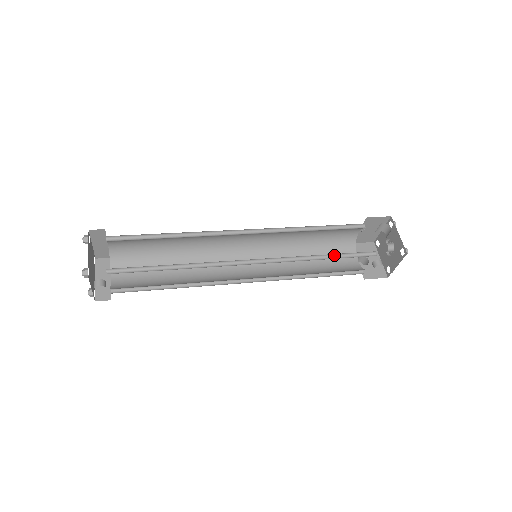
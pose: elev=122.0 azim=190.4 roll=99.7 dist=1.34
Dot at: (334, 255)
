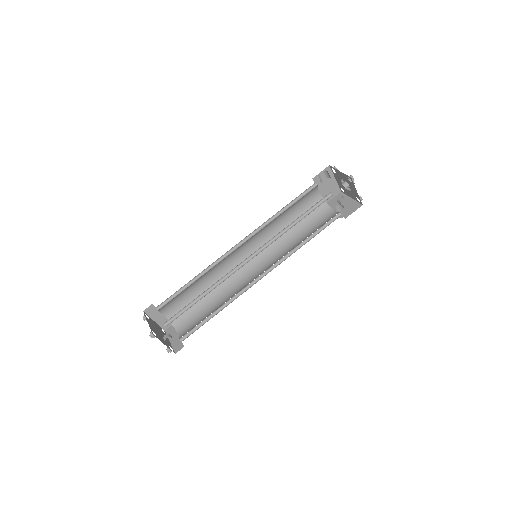
Dot at: (302, 216)
